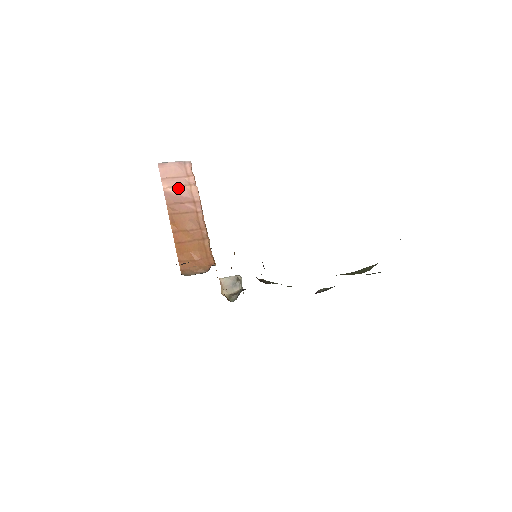
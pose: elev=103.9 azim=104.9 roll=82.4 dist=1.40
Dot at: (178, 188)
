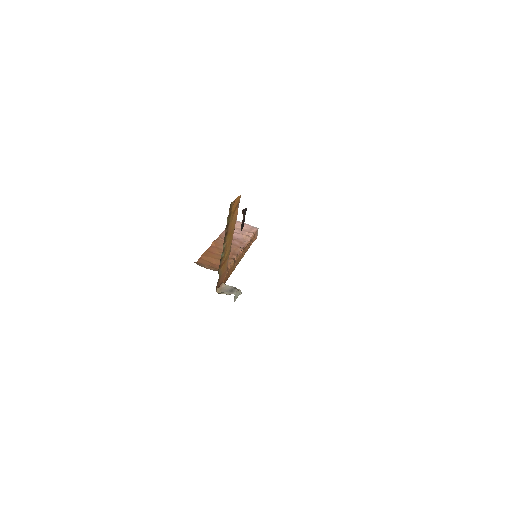
Dot at: (236, 233)
